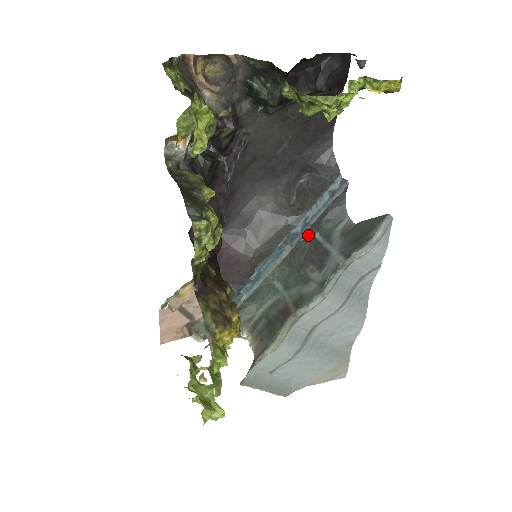
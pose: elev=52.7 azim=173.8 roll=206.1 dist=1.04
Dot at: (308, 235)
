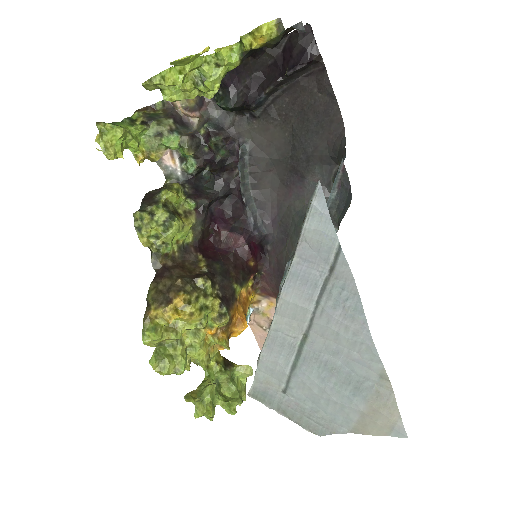
Dot at: occluded
